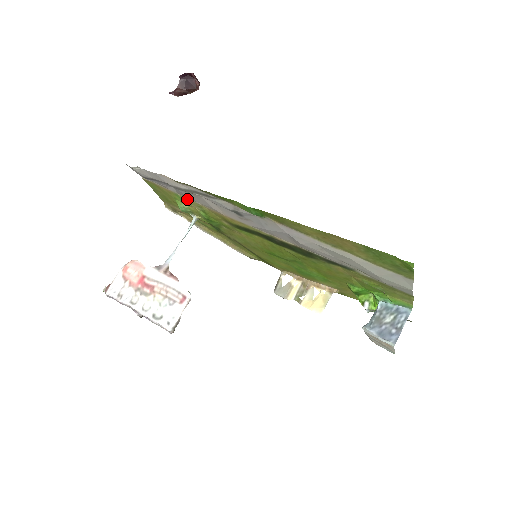
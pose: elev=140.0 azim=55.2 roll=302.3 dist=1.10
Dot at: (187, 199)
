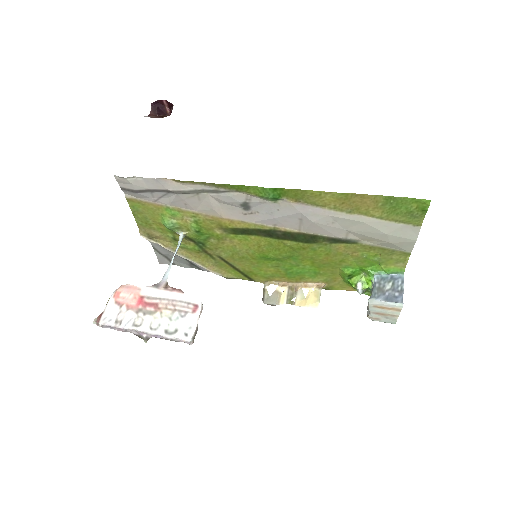
Dot at: (180, 210)
